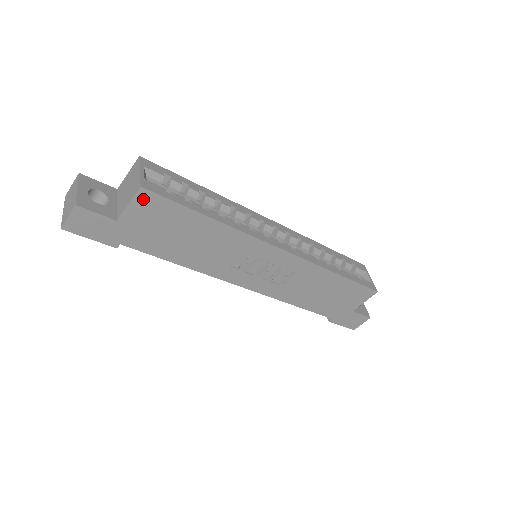
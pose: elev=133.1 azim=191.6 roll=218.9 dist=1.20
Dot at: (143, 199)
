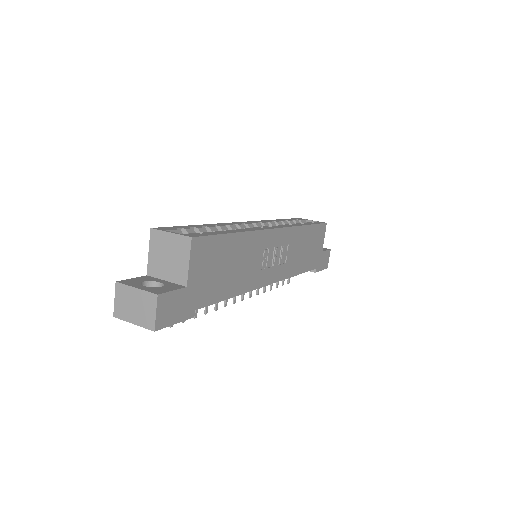
Dot at: (196, 249)
